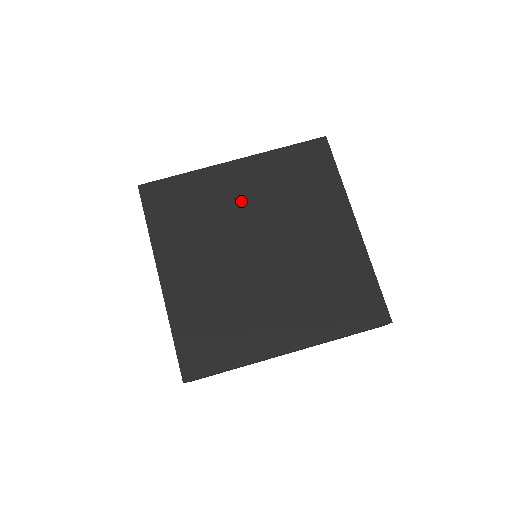
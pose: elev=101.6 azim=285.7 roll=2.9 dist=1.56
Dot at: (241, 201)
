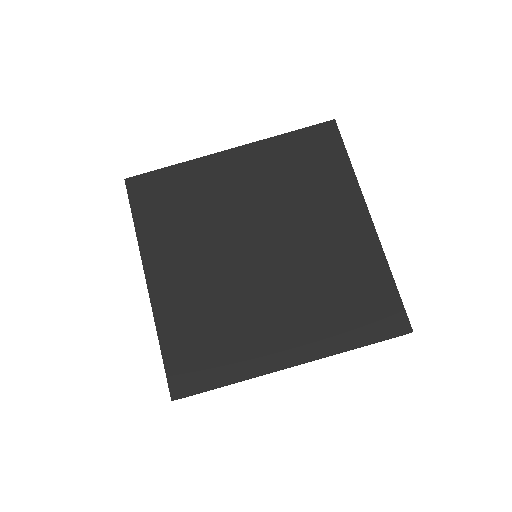
Dot at: (238, 194)
